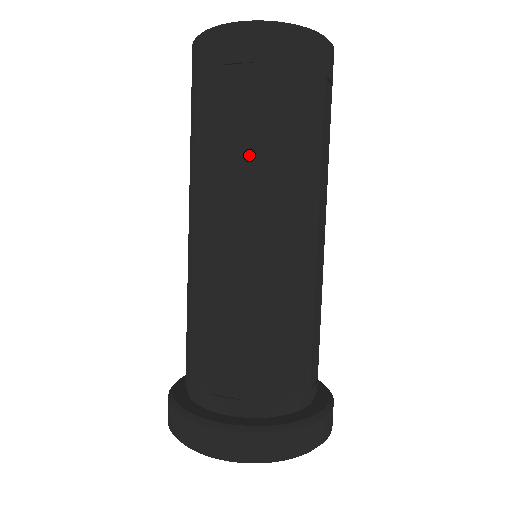
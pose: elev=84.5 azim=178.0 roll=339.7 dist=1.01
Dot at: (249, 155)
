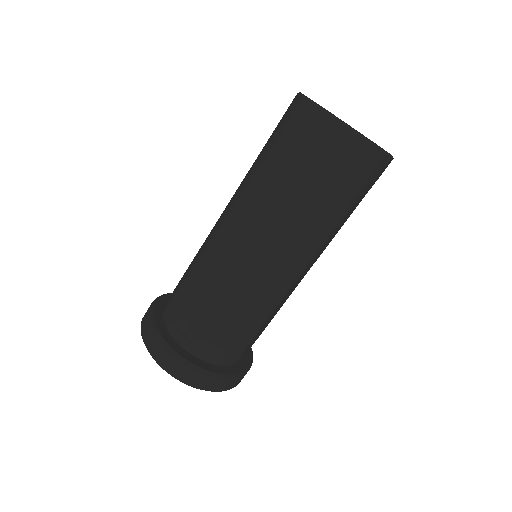
Dot at: (285, 209)
